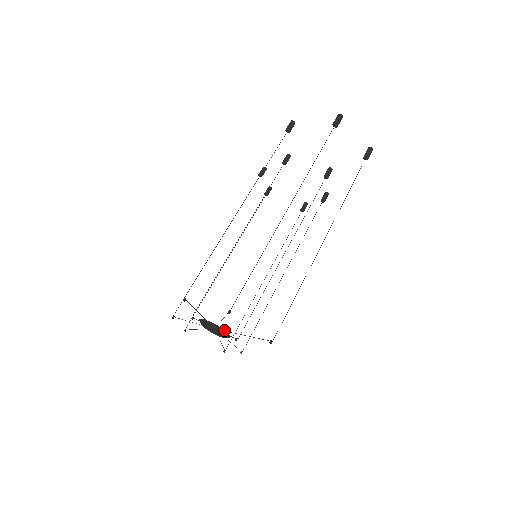
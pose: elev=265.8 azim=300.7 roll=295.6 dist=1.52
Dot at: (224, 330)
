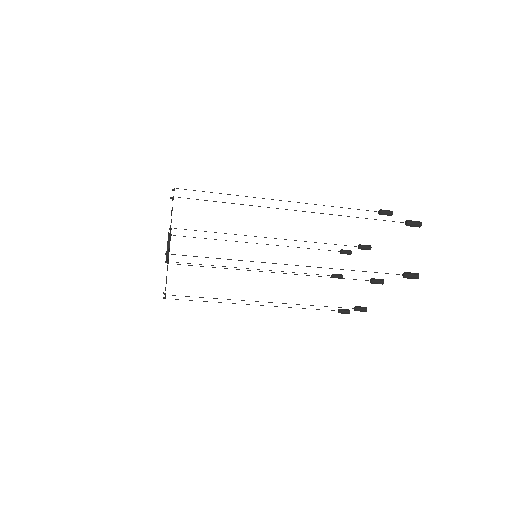
Dot at: (169, 247)
